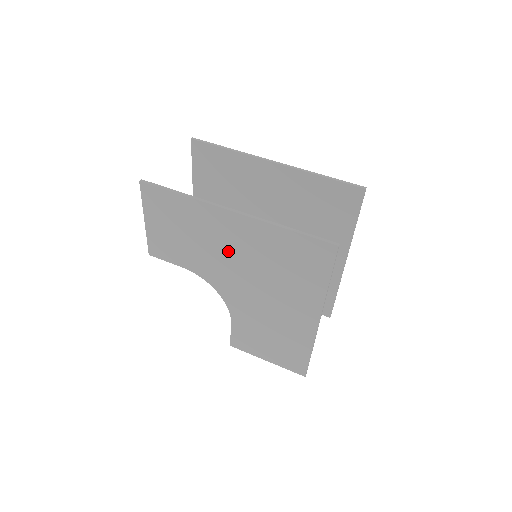
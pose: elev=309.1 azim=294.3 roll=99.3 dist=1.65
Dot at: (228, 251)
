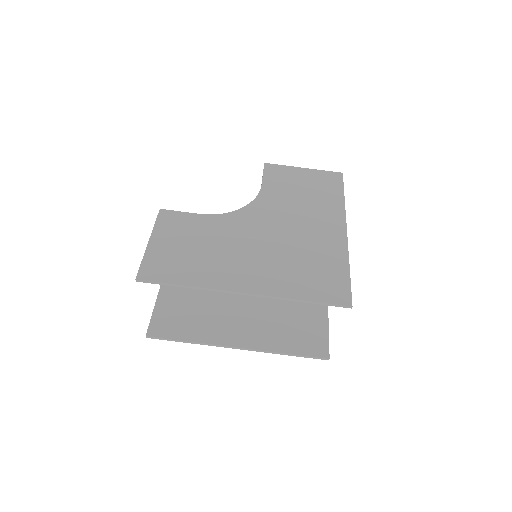
Dot at: (240, 311)
